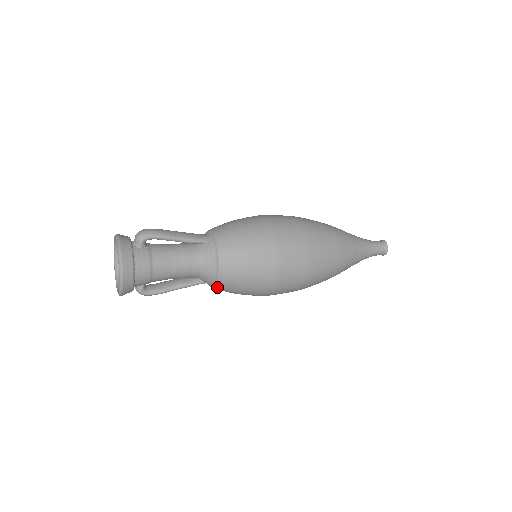
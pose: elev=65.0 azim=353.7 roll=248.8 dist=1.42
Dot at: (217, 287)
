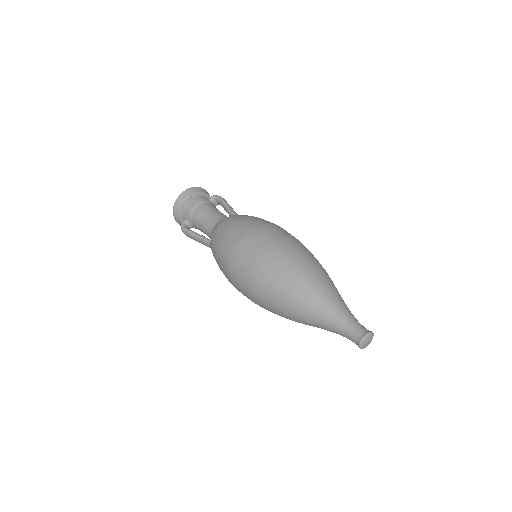
Dot at: (212, 239)
